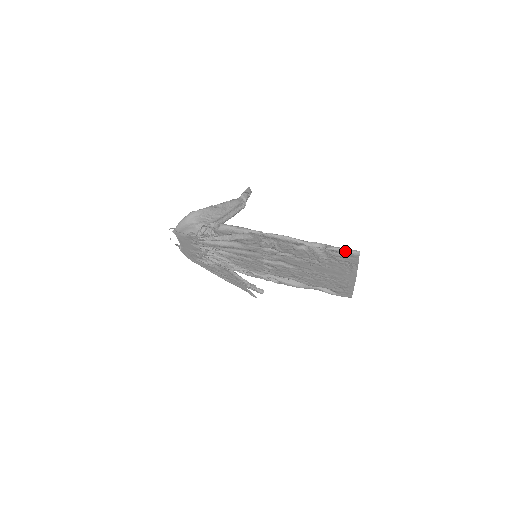
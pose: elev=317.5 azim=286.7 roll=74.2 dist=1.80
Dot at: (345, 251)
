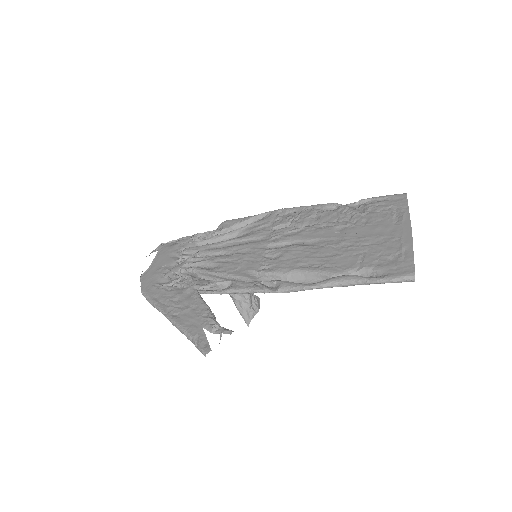
Dot at: (387, 196)
